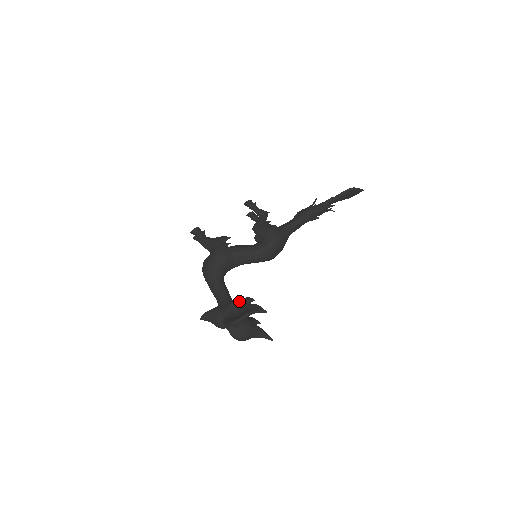
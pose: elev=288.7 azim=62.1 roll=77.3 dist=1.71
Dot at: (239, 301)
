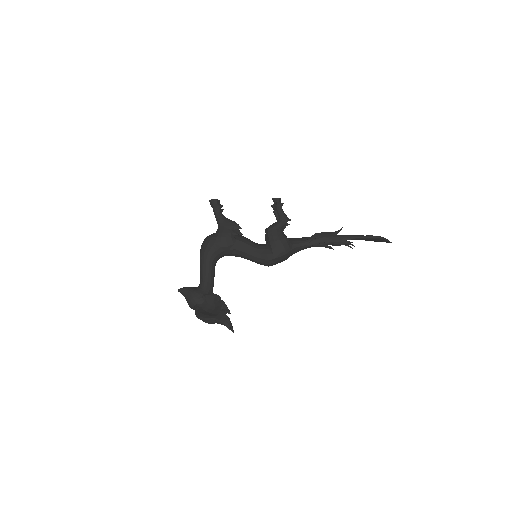
Dot at: (215, 299)
